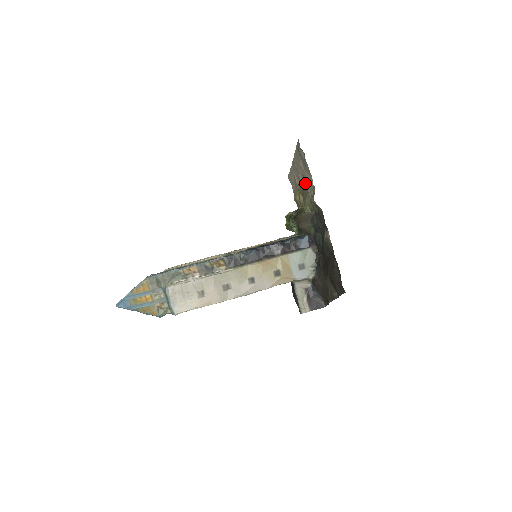
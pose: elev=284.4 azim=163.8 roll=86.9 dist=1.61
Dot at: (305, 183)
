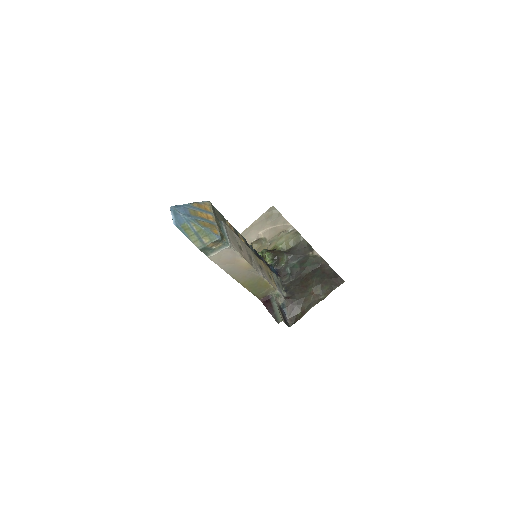
Dot at: (274, 233)
